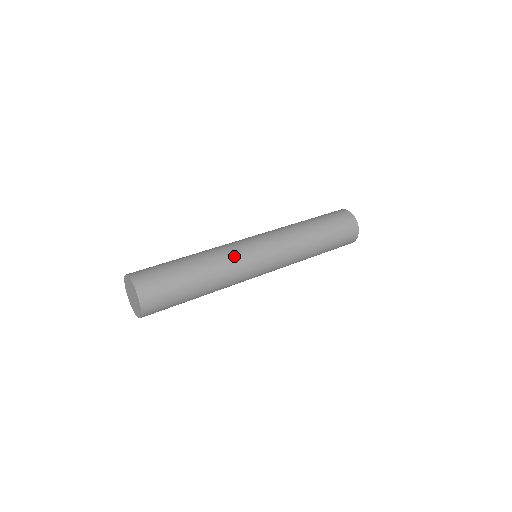
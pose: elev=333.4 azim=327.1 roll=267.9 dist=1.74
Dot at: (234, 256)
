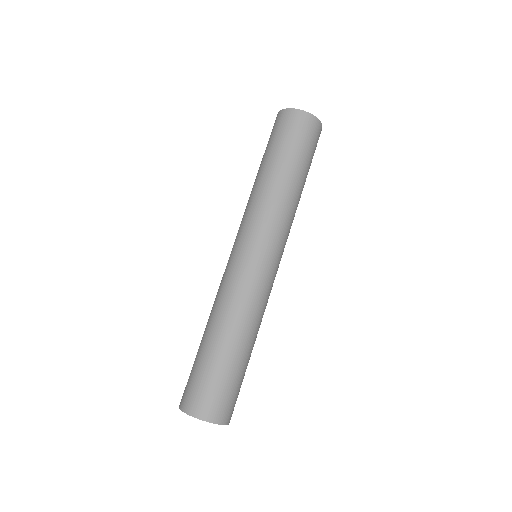
Dot at: (245, 292)
